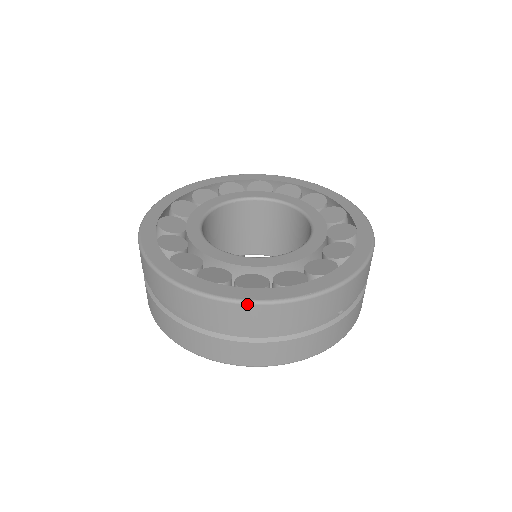
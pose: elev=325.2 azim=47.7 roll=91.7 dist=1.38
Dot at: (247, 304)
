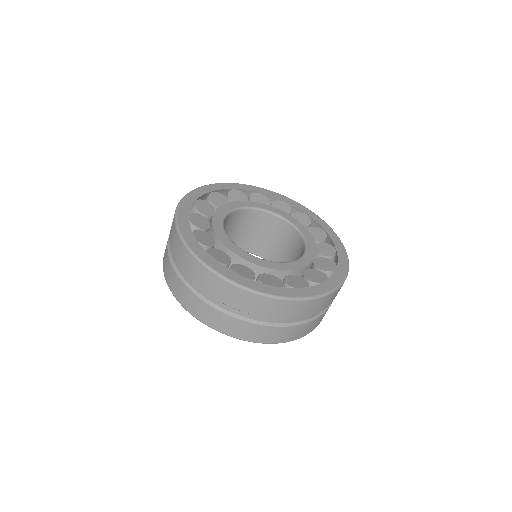
Dot at: (272, 298)
